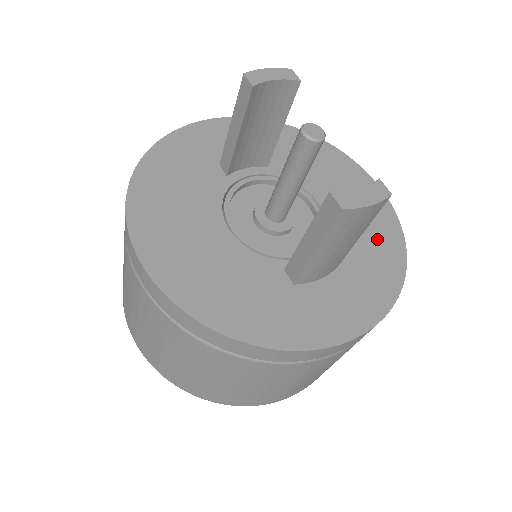
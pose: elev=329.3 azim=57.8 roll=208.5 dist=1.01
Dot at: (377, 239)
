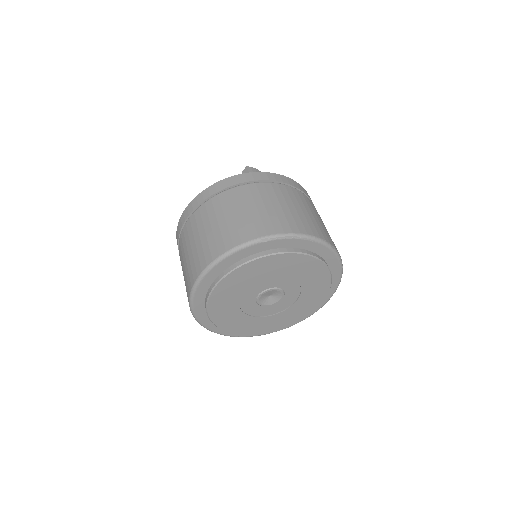
Dot at: occluded
